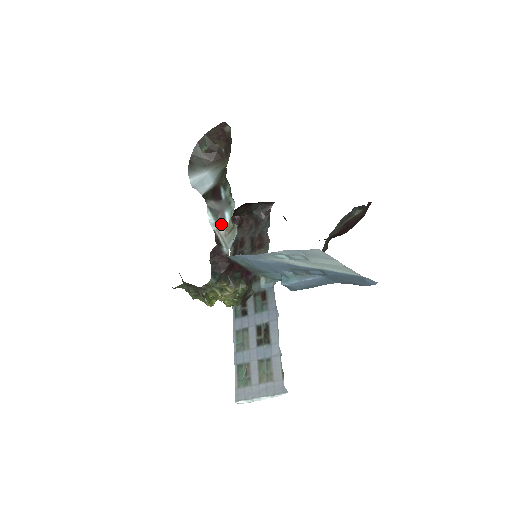
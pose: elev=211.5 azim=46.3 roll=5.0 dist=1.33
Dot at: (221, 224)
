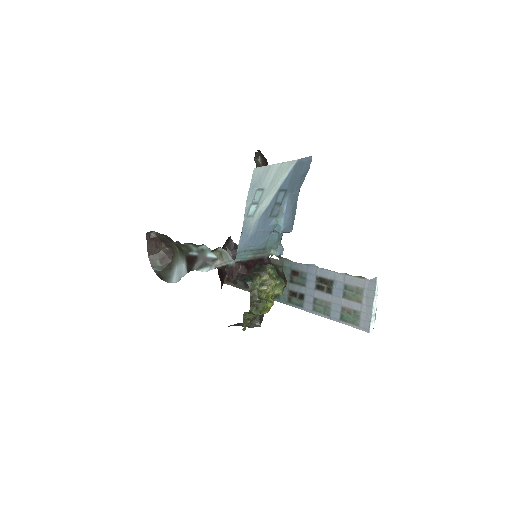
Dot at: (213, 262)
